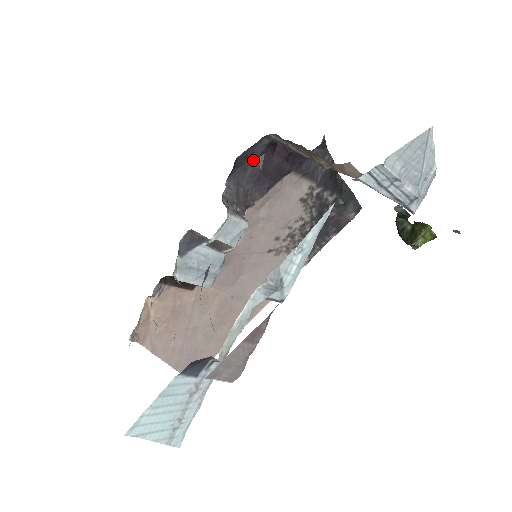
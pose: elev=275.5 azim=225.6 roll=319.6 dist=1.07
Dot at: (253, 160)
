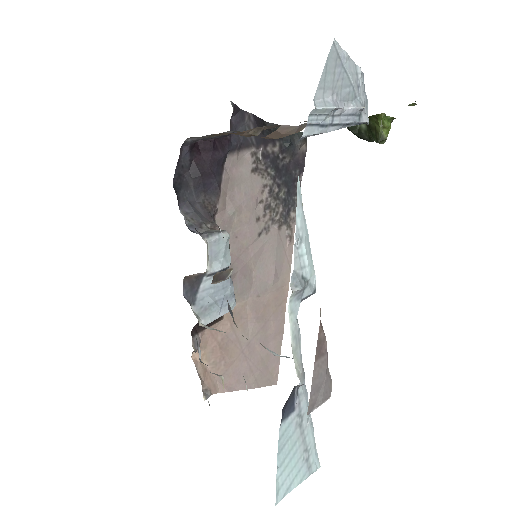
Dot at: (187, 173)
